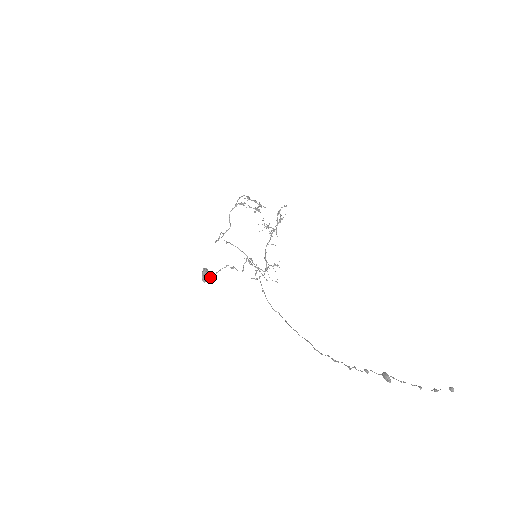
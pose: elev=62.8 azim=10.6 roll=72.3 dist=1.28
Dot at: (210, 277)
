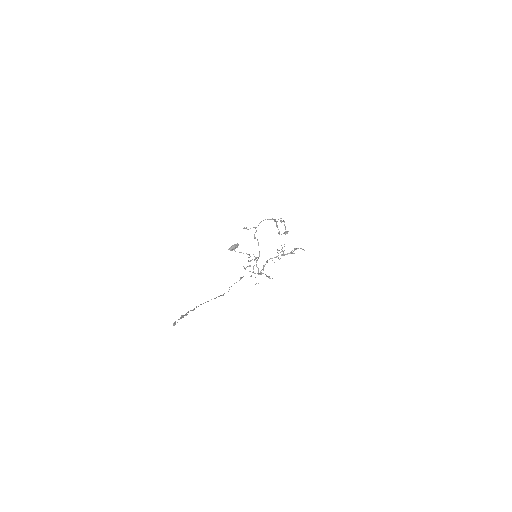
Dot at: (235, 251)
